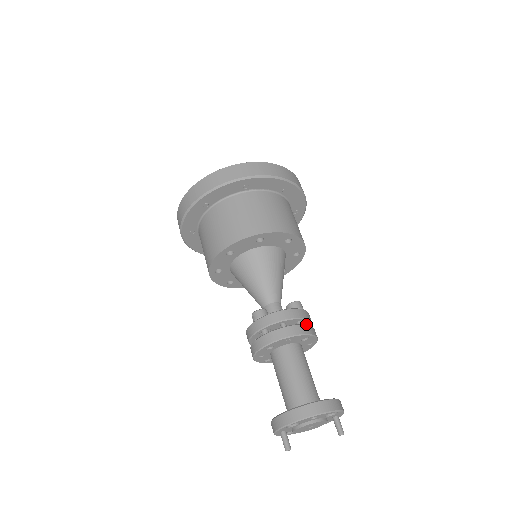
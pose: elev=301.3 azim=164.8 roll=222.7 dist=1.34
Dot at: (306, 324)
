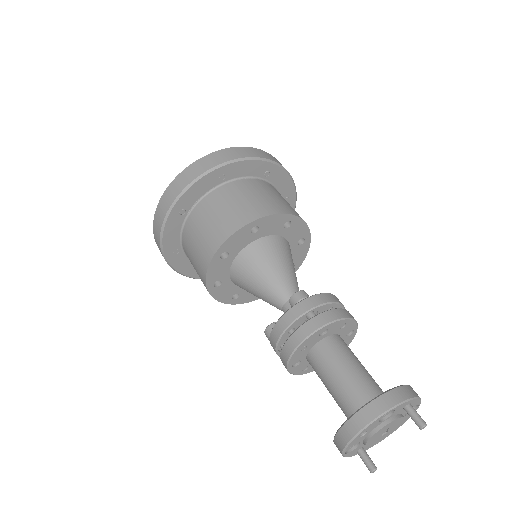
Dot at: (323, 309)
